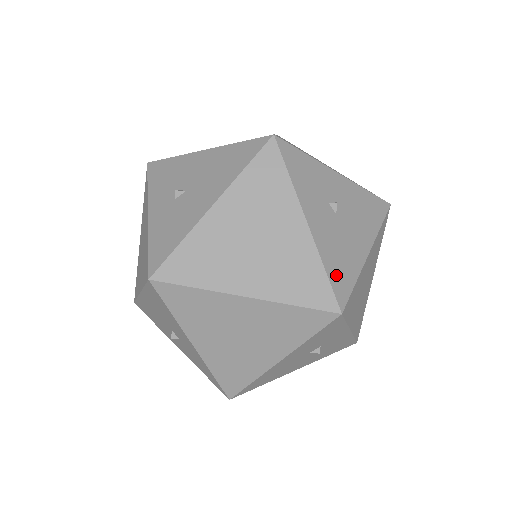
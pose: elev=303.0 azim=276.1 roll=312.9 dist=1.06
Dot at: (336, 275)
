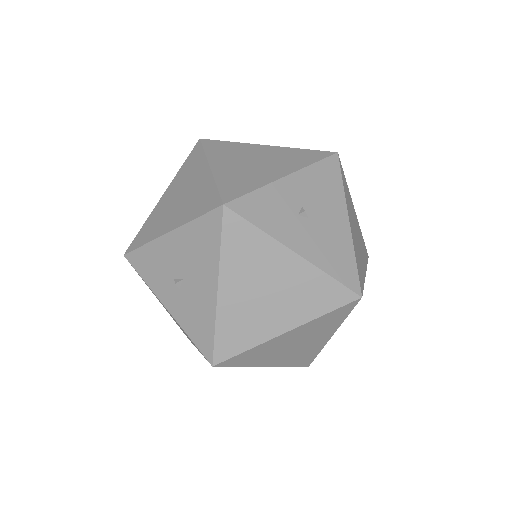
Dot at: (340, 271)
